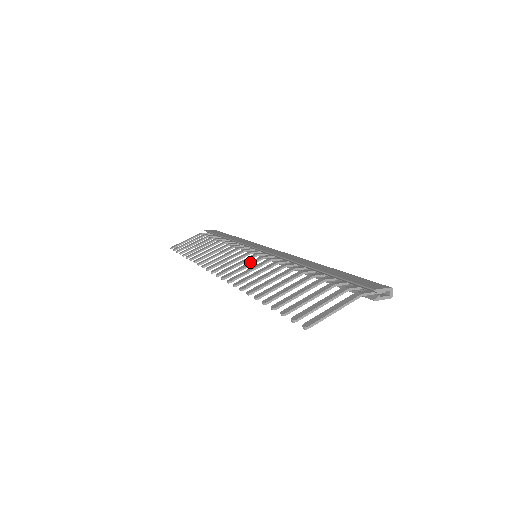
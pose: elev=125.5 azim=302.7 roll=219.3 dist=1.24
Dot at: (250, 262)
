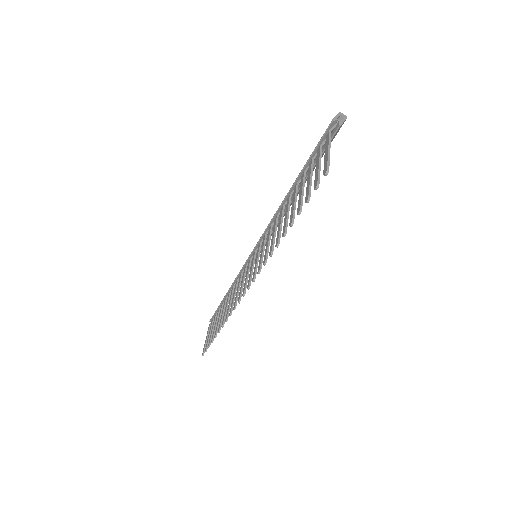
Dot at: (256, 255)
